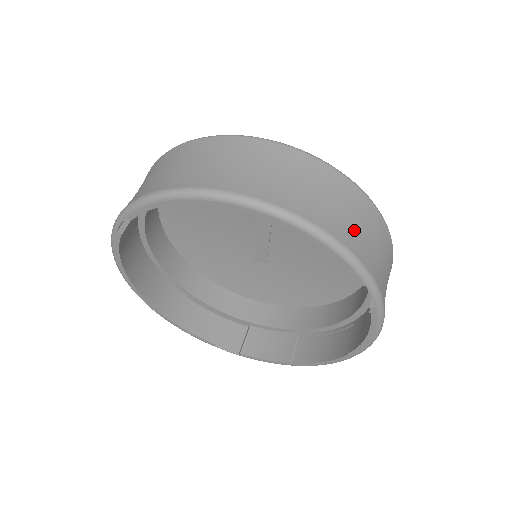
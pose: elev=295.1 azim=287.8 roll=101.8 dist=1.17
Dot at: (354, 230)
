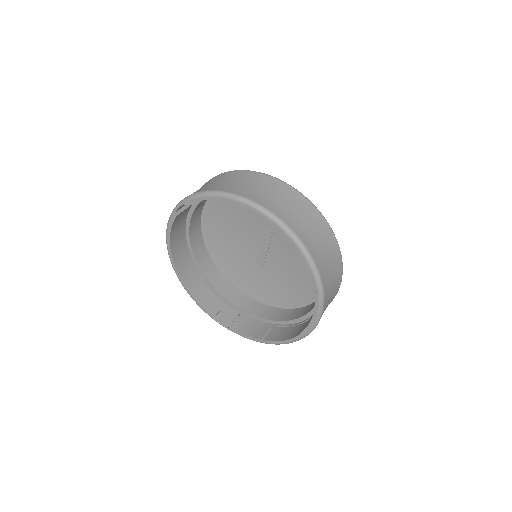
Dot at: (314, 240)
